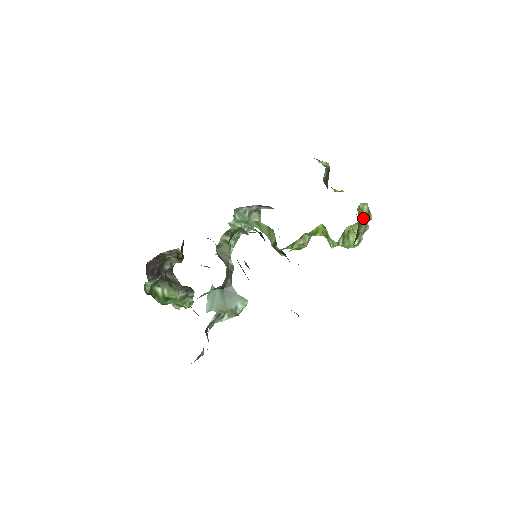
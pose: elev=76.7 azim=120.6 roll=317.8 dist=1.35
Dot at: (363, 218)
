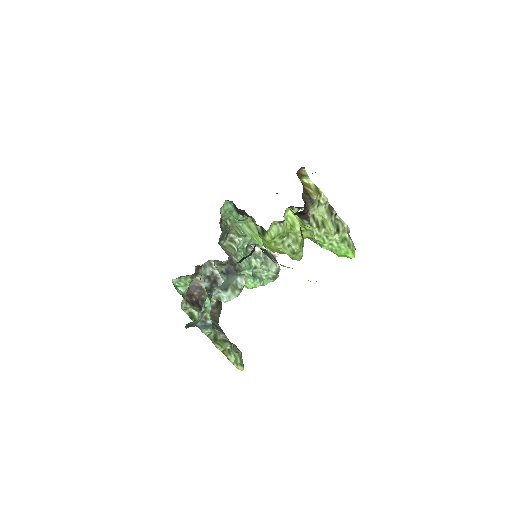
Dot at: (311, 189)
